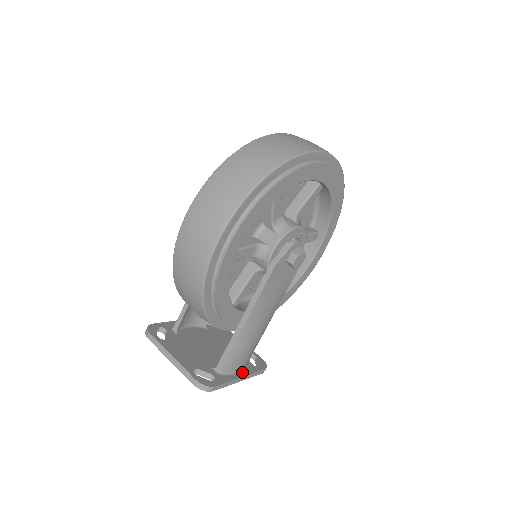
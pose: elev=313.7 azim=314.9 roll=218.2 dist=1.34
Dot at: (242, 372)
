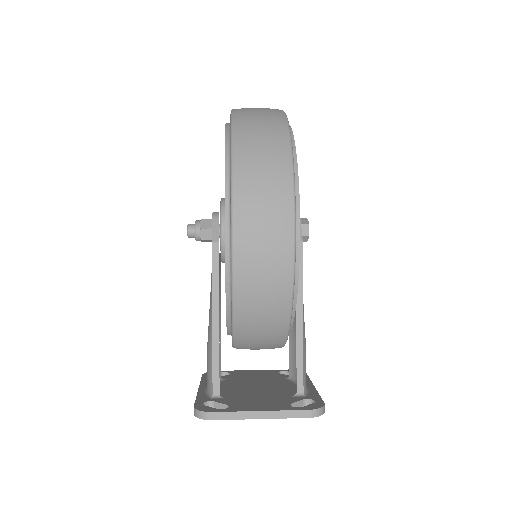
Dot at: (306, 384)
